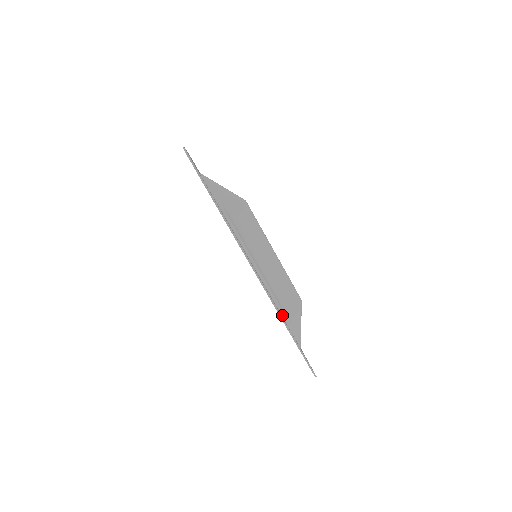
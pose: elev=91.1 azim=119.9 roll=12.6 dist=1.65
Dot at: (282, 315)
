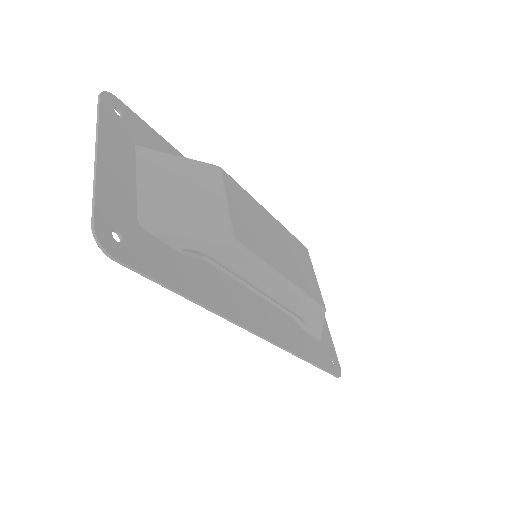
Dot at: (298, 322)
